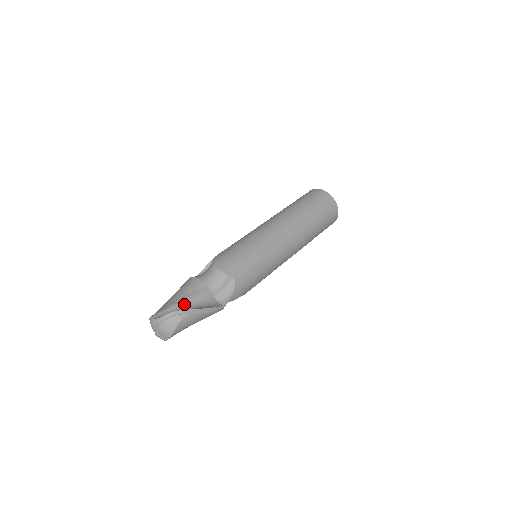
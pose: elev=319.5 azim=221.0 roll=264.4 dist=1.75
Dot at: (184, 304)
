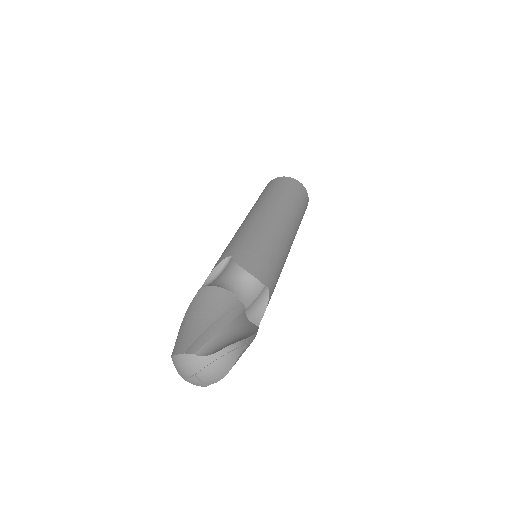
Dot at: (226, 329)
